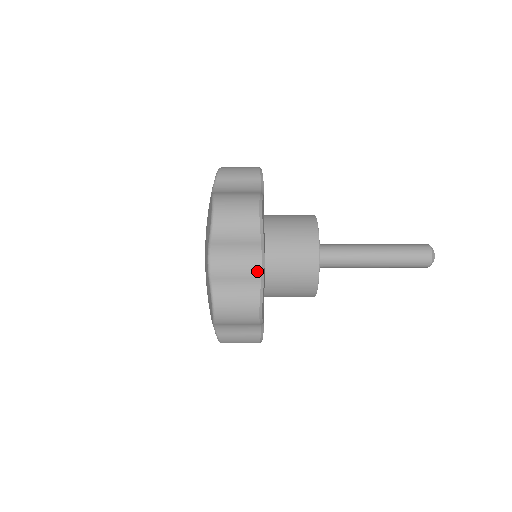
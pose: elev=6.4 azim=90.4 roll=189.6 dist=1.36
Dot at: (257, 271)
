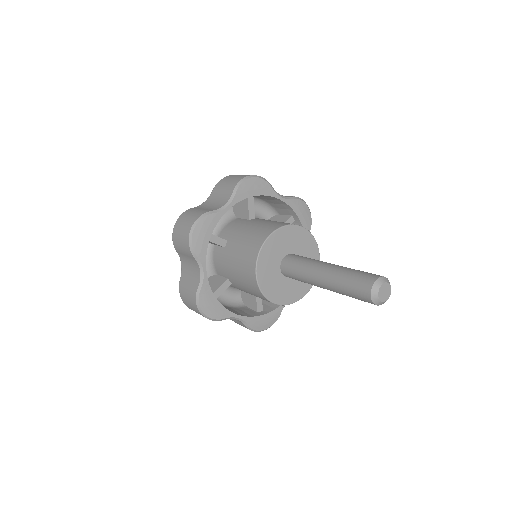
Dot at: (198, 279)
